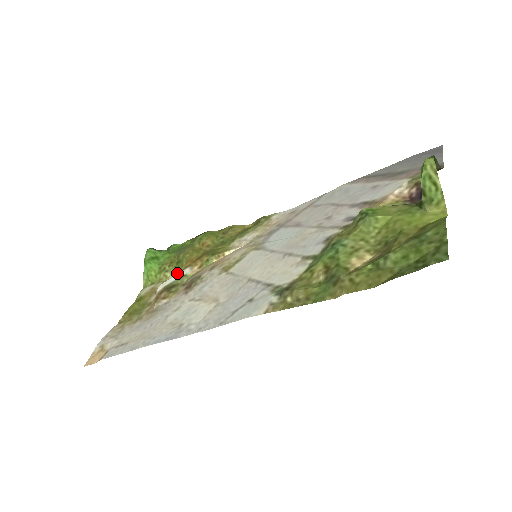
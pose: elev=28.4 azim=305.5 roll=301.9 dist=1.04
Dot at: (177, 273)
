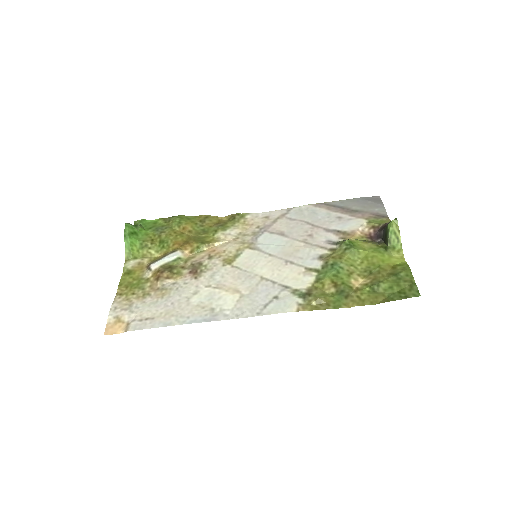
Dot at: (169, 254)
